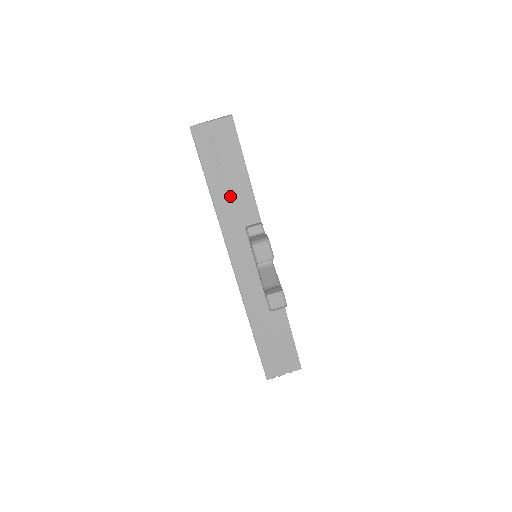
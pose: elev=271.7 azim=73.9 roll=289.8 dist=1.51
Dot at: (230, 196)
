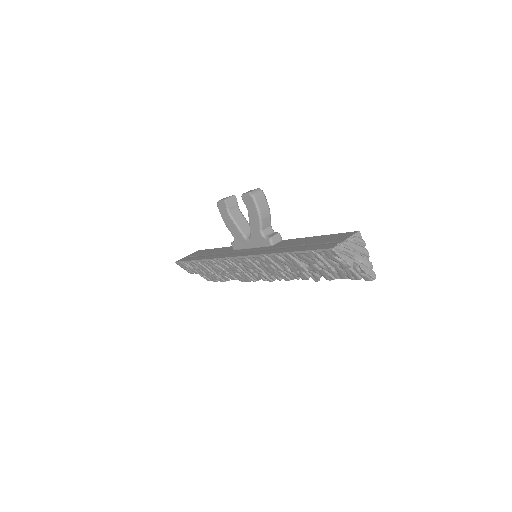
Dot at: (214, 254)
